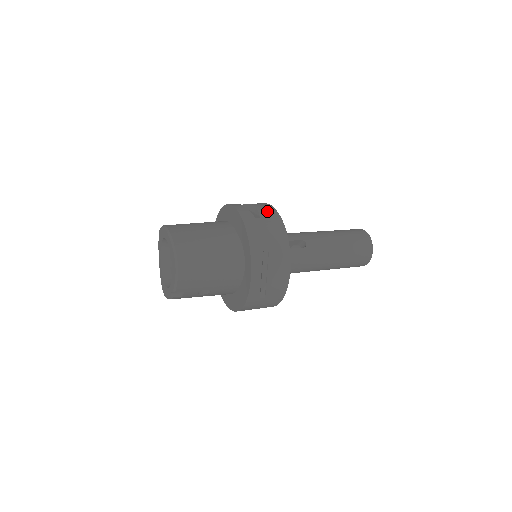
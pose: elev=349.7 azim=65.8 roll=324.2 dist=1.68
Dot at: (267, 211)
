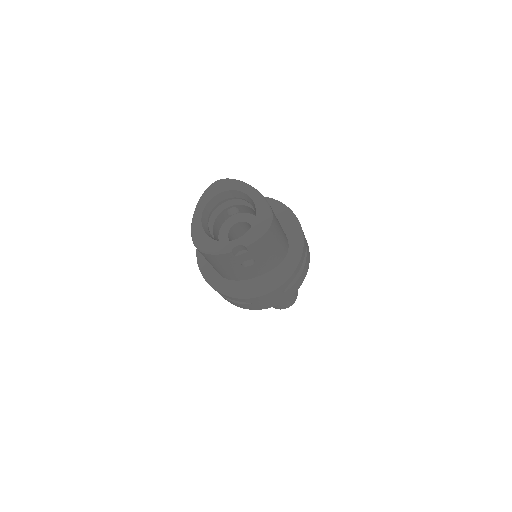
Dot at: occluded
